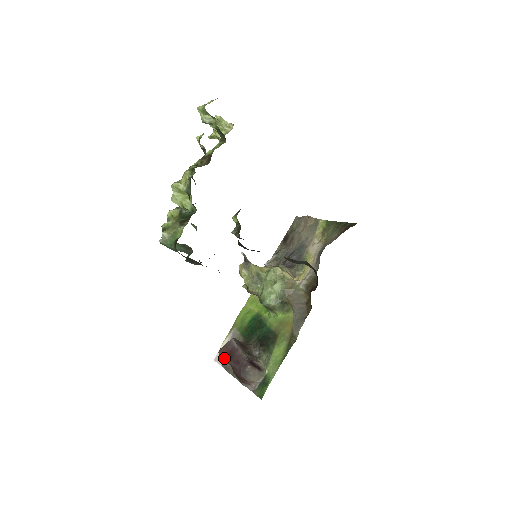
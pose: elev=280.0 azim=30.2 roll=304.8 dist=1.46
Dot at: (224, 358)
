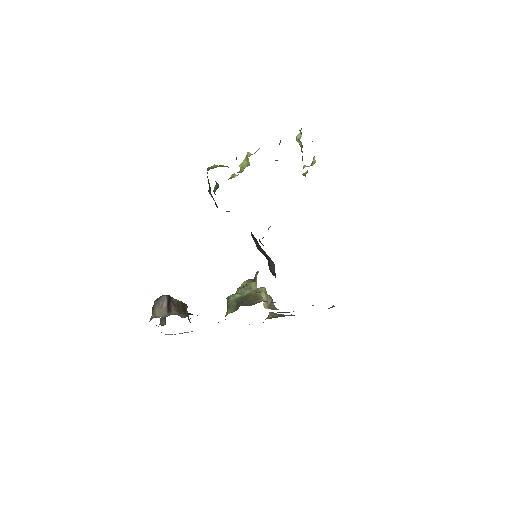
Dot at: occluded
